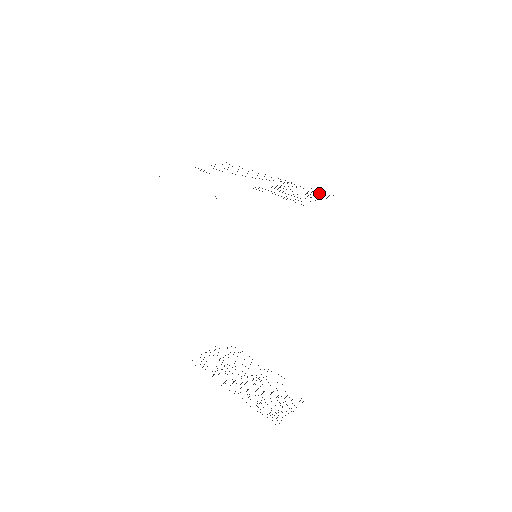
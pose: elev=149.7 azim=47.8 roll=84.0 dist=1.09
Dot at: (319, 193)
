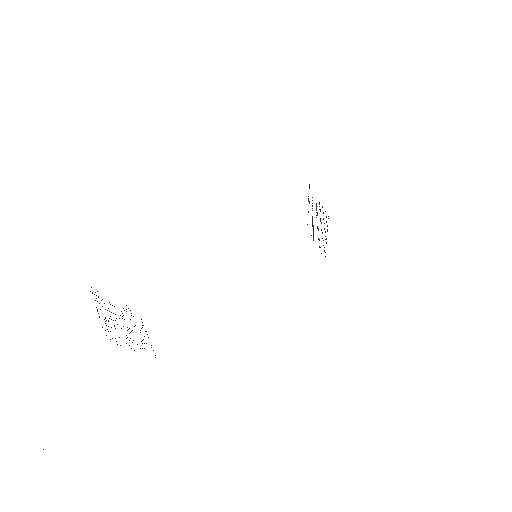
Dot at: occluded
